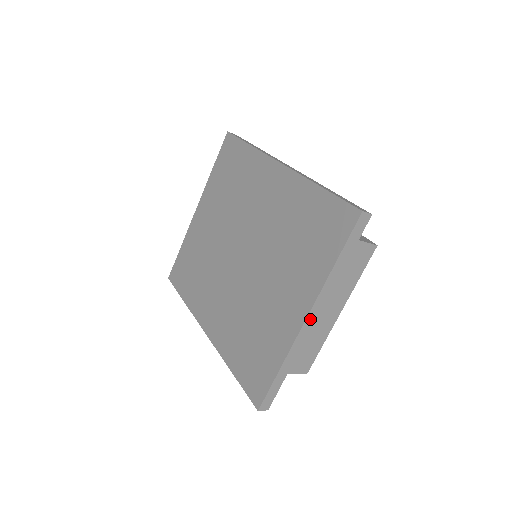
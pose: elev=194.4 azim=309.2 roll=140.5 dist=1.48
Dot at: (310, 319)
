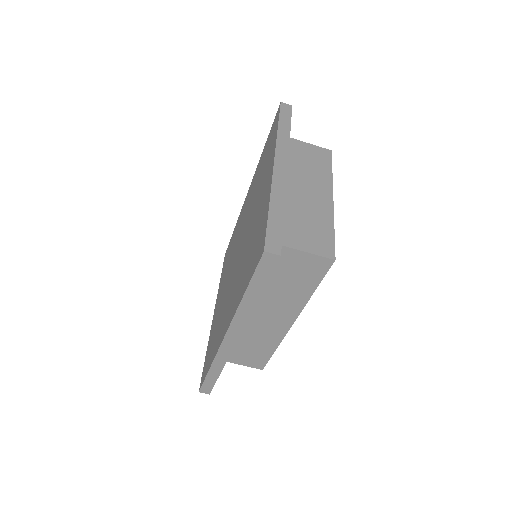
Dot at: (279, 165)
